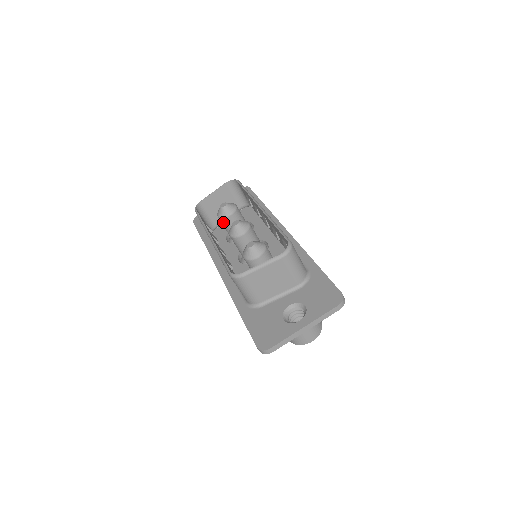
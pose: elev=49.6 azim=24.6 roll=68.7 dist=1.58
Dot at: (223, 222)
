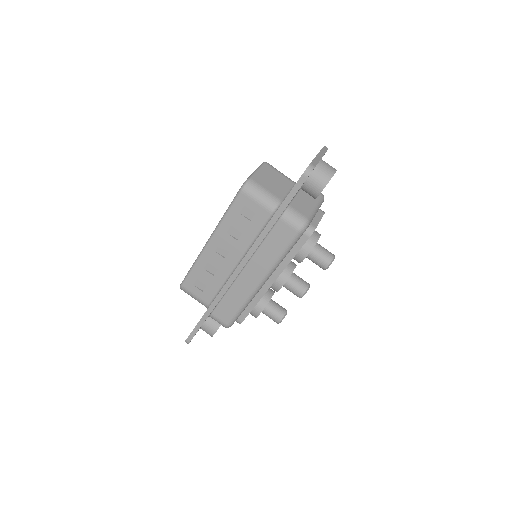
Dot at: occluded
